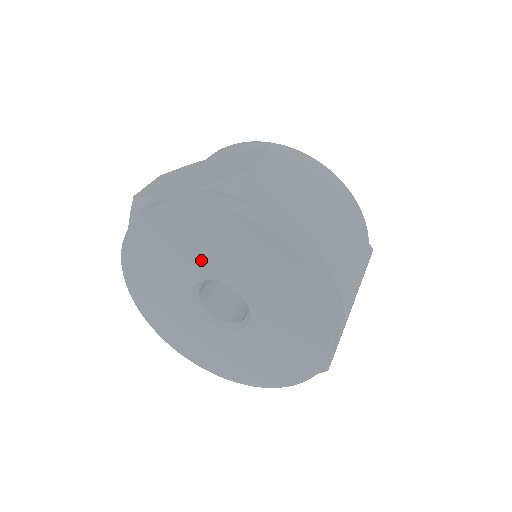
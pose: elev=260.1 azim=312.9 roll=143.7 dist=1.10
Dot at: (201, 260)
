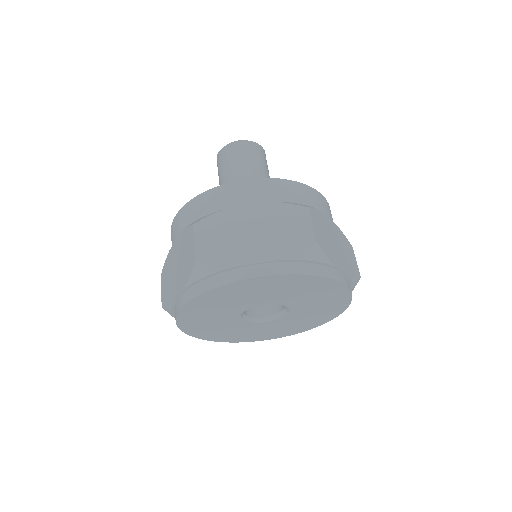
Dot at: (267, 297)
